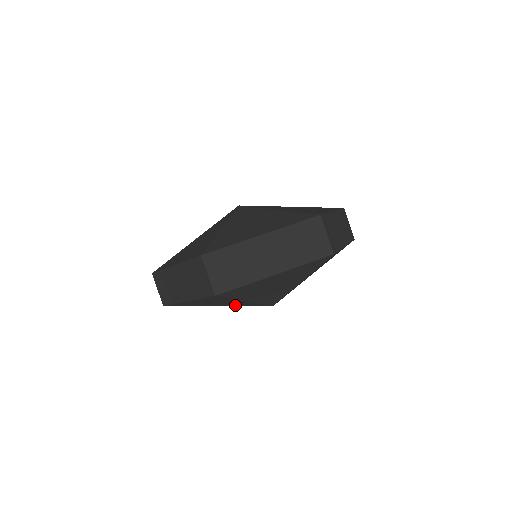
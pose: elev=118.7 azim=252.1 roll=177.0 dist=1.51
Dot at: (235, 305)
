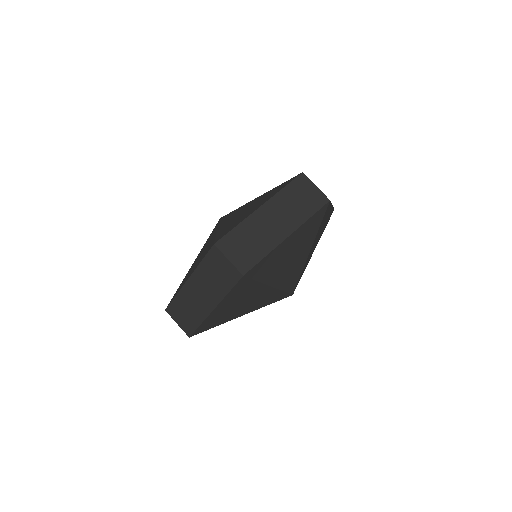
Dot at: (258, 306)
